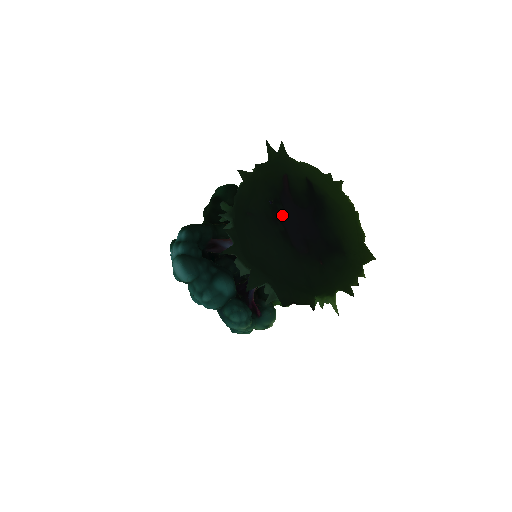
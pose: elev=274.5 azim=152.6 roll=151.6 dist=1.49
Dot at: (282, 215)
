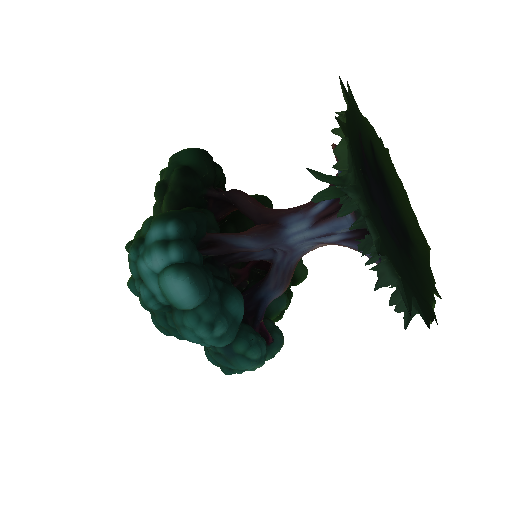
Dot at: (372, 192)
